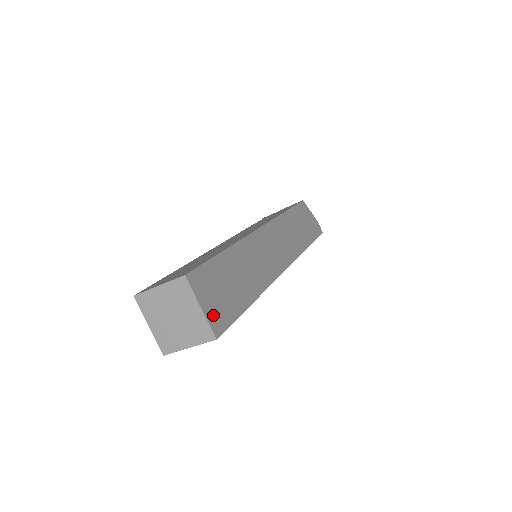
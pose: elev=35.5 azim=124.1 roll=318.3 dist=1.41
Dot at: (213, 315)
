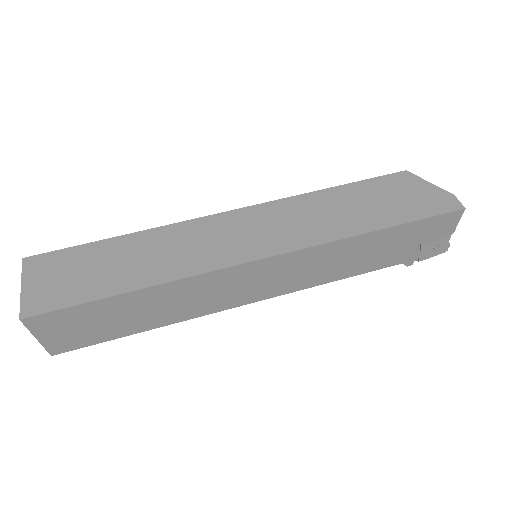
Dot at: (35, 296)
